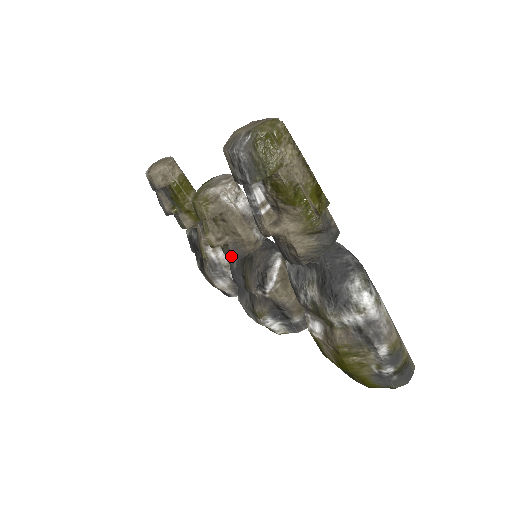
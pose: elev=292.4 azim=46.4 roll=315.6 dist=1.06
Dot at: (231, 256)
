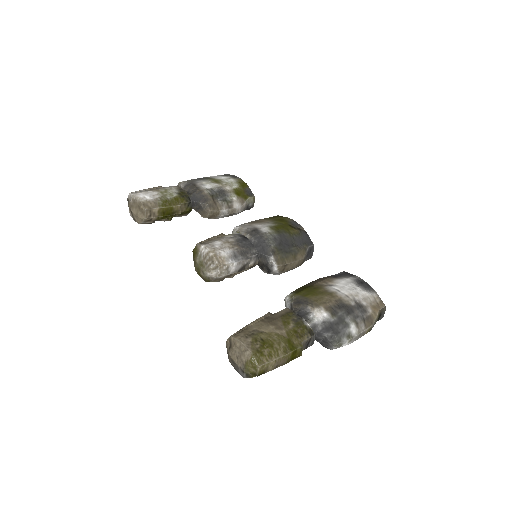
Dot at: occluded
